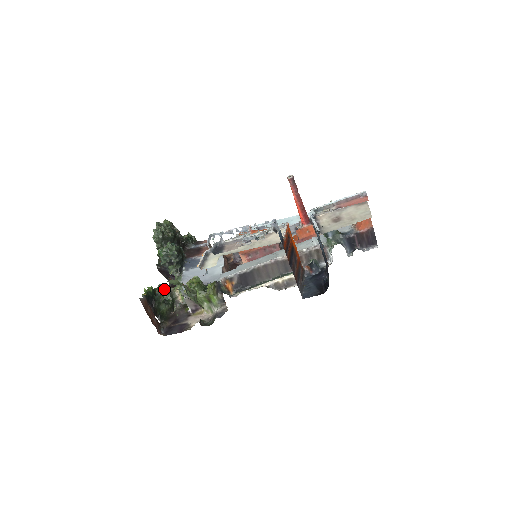
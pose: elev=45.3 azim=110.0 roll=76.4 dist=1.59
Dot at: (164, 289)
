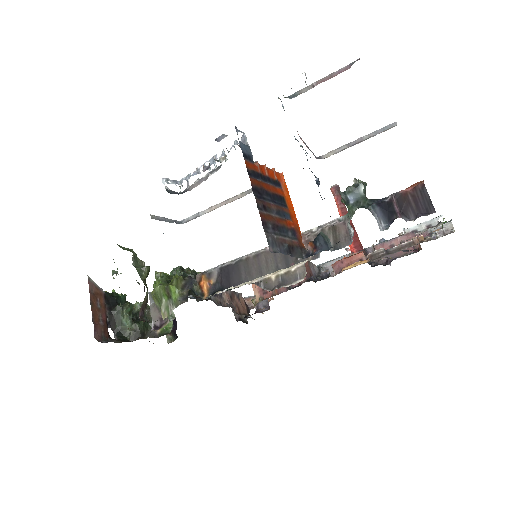
Dot at: occluded
